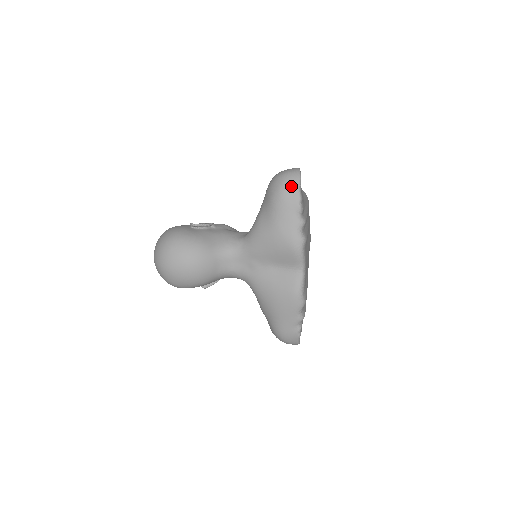
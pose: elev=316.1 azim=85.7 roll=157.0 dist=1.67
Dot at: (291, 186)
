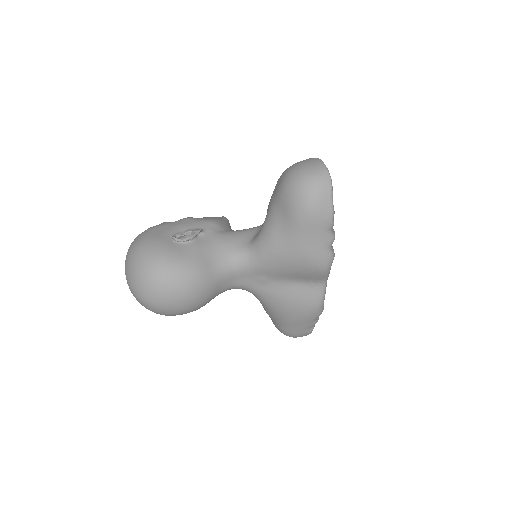
Dot at: (322, 199)
